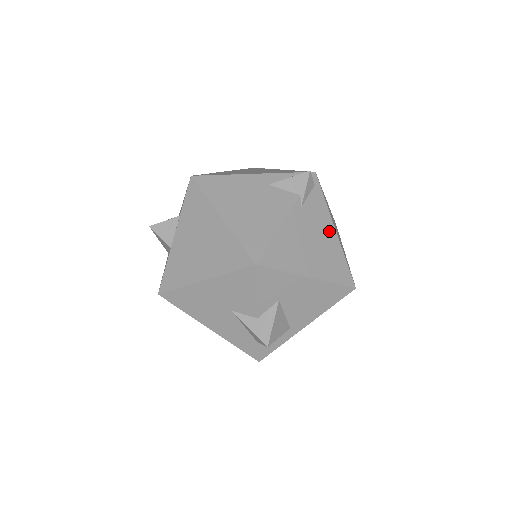
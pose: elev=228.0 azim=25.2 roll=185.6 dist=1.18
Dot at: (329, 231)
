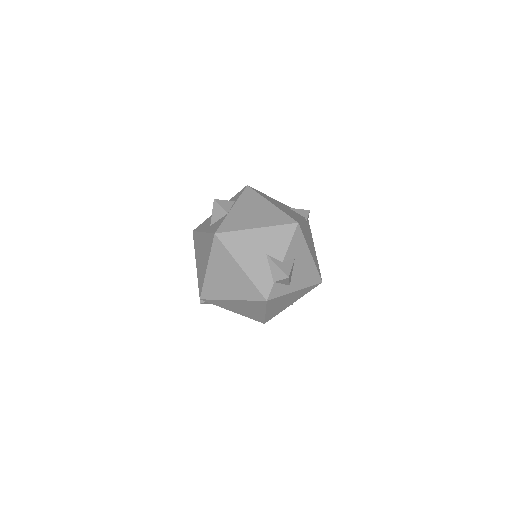
Dot at: (313, 245)
